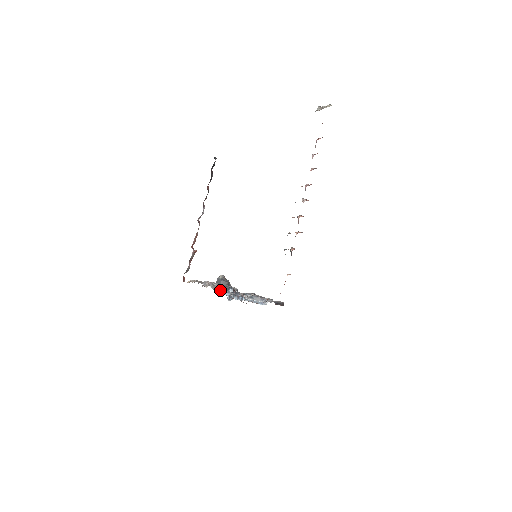
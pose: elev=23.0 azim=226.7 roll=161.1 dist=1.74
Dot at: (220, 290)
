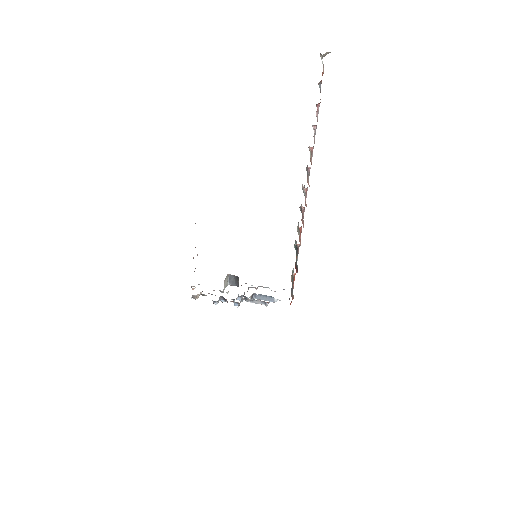
Dot at: (234, 285)
